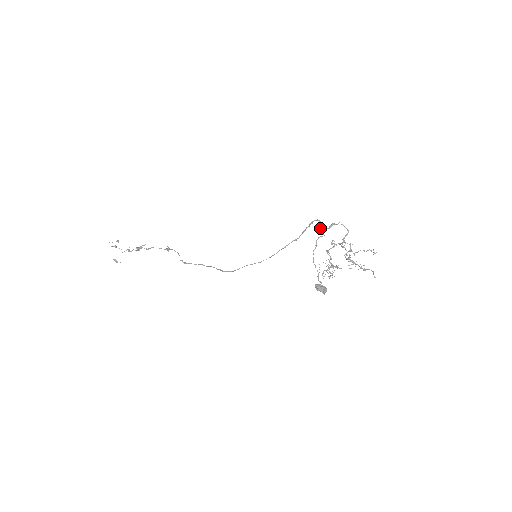
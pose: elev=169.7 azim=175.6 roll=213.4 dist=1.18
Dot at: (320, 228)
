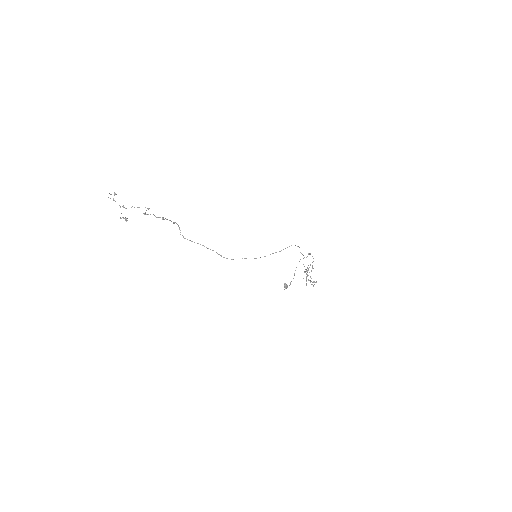
Dot at: (301, 253)
